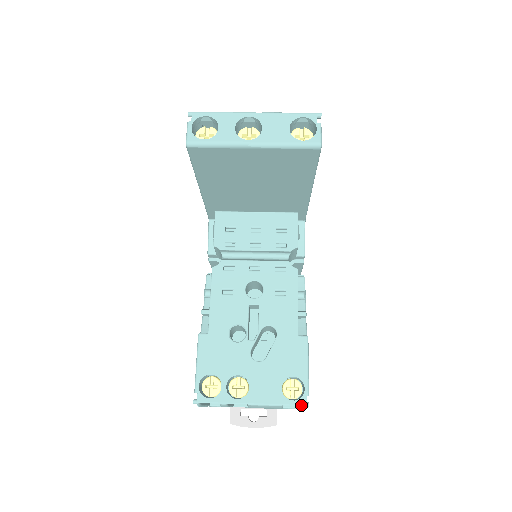
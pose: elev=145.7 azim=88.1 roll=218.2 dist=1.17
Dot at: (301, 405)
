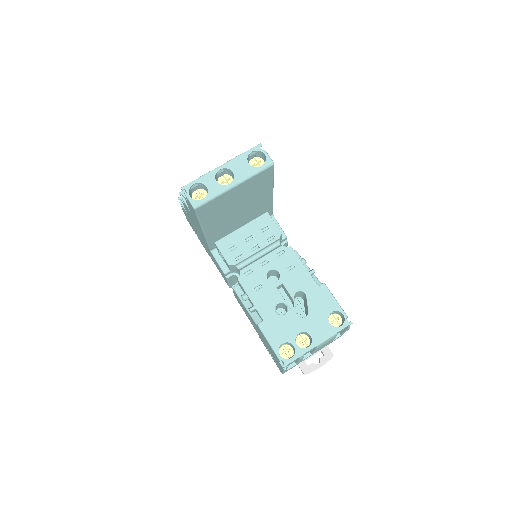
Dot at: (347, 325)
